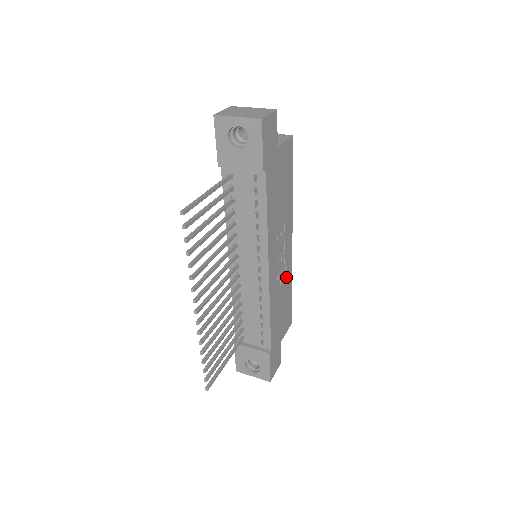
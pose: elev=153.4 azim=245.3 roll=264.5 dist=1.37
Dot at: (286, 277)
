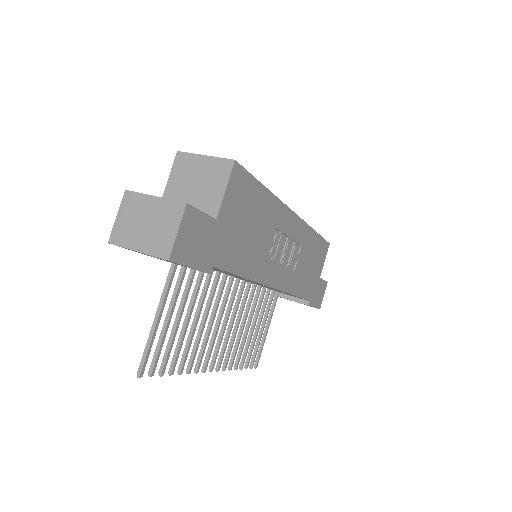
Dot at: (302, 244)
